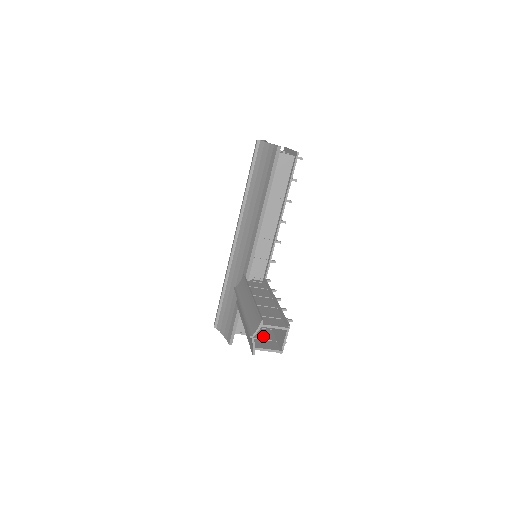
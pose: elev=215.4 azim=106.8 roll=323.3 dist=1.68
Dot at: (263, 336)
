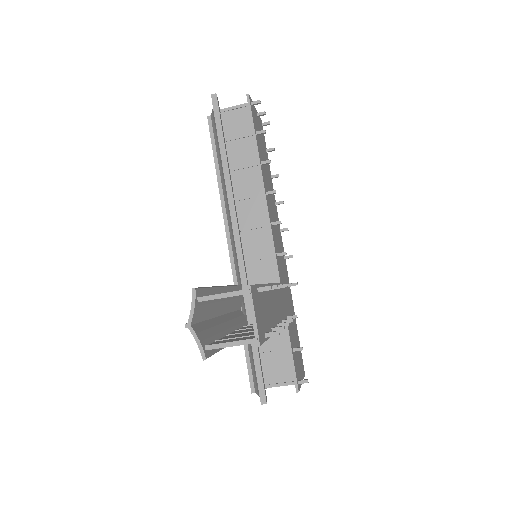
Dot at: occluded
